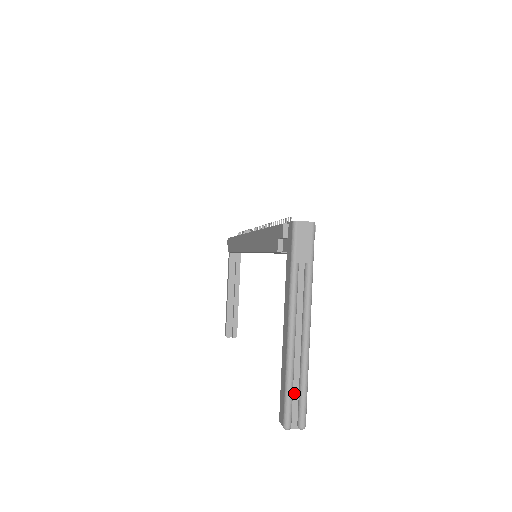
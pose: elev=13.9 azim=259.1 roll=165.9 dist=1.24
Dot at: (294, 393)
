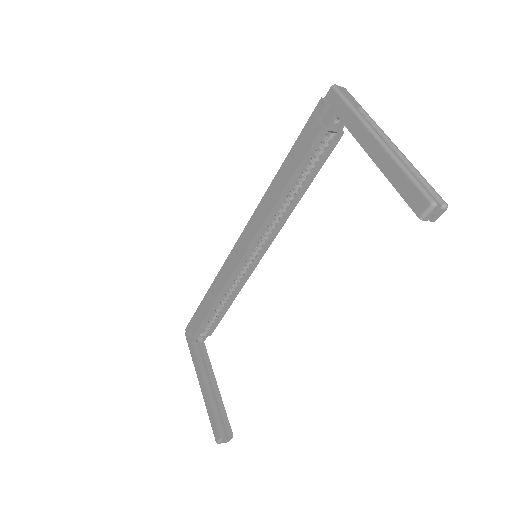
Dot at: occluded
